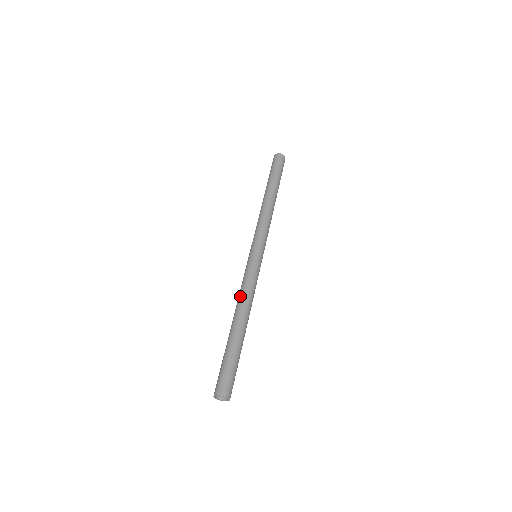
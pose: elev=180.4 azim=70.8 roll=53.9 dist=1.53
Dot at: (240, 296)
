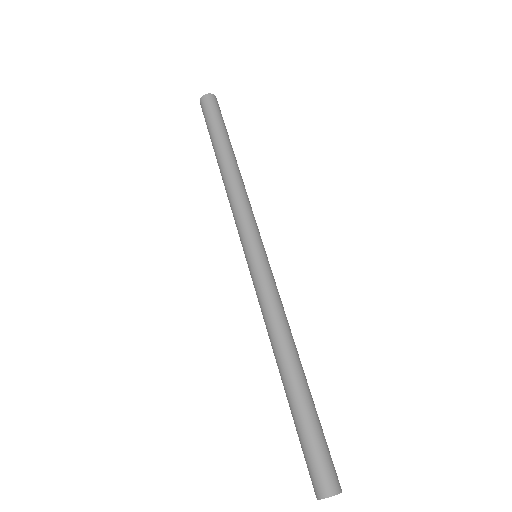
Dot at: (275, 325)
